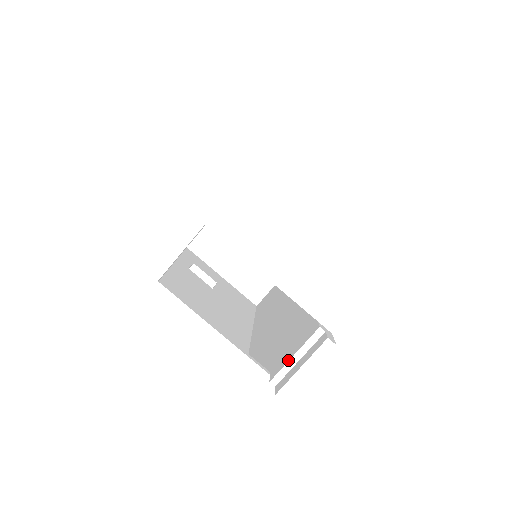
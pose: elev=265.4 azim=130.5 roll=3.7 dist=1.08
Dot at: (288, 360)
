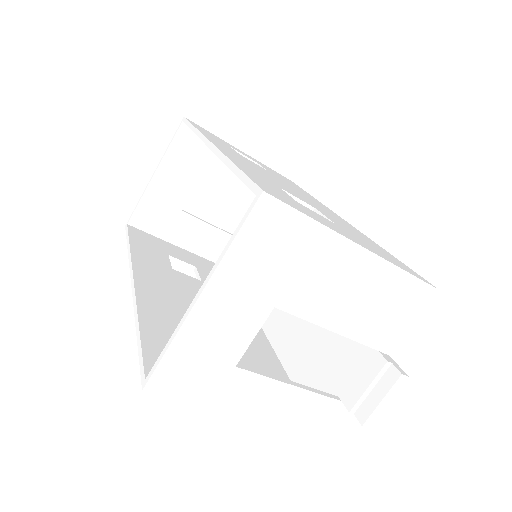
Dot at: (363, 392)
